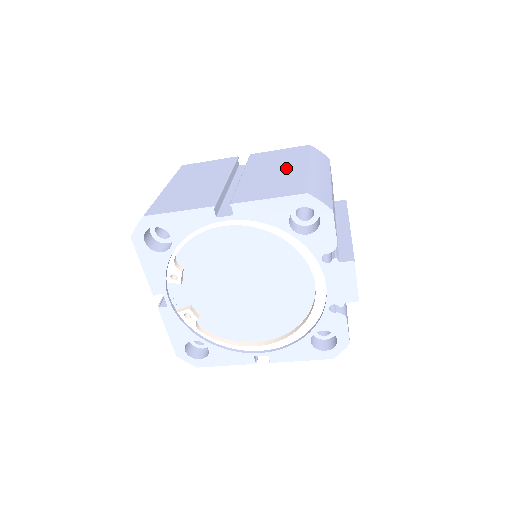
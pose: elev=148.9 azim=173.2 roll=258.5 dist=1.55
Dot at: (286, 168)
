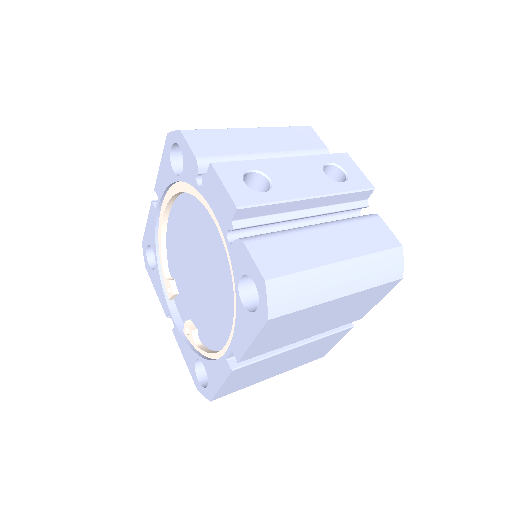
Dot at: occluded
